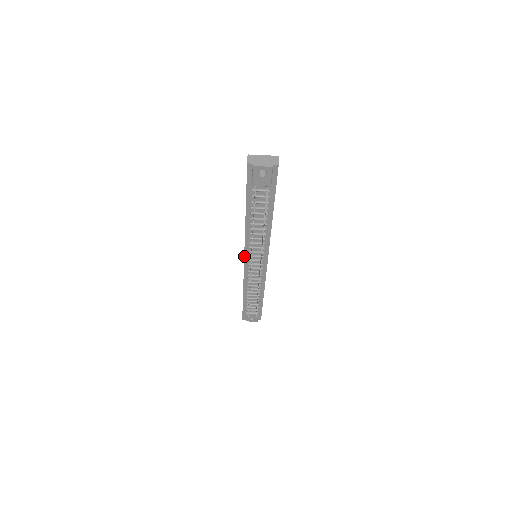
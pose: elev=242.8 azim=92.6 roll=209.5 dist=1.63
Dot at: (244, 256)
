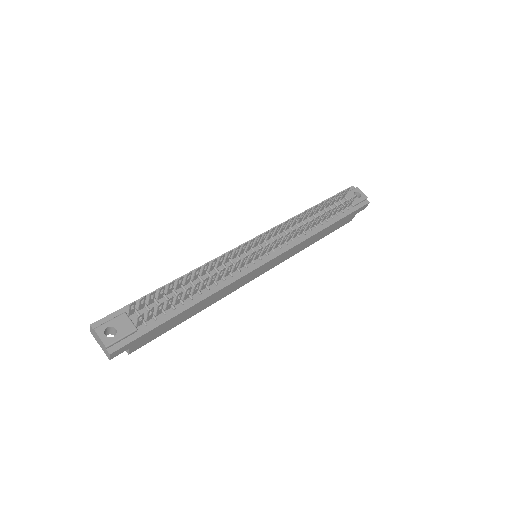
Dot at: (257, 236)
